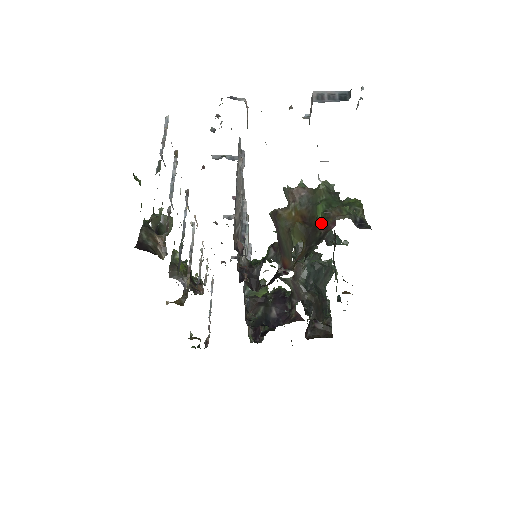
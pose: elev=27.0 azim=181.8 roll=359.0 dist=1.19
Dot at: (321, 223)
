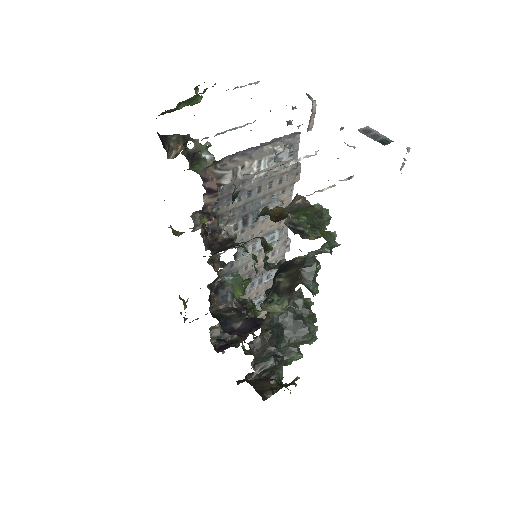
Dot at: occluded
